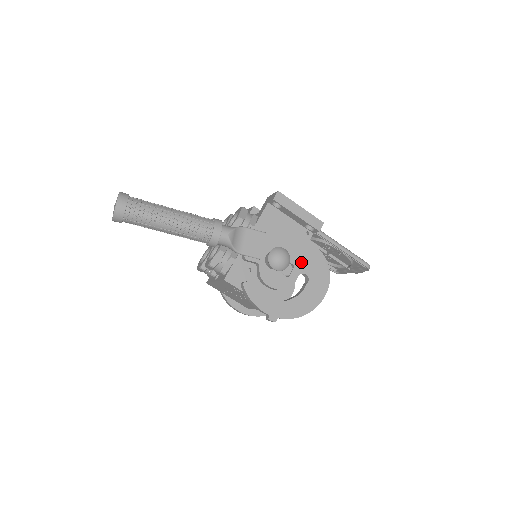
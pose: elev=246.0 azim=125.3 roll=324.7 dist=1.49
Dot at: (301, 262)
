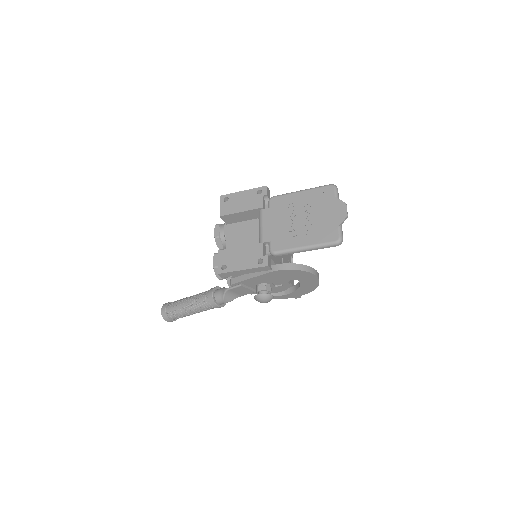
Dot at: (281, 279)
